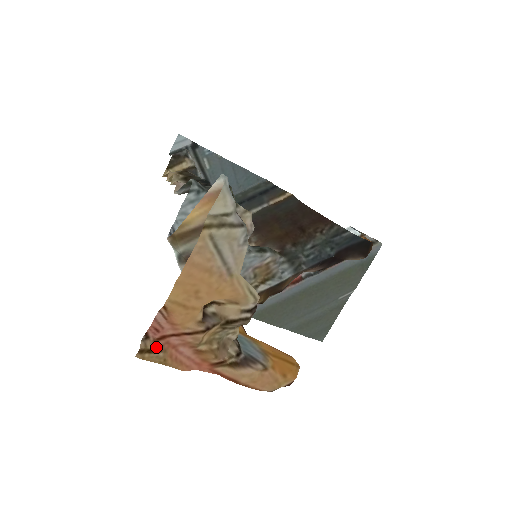
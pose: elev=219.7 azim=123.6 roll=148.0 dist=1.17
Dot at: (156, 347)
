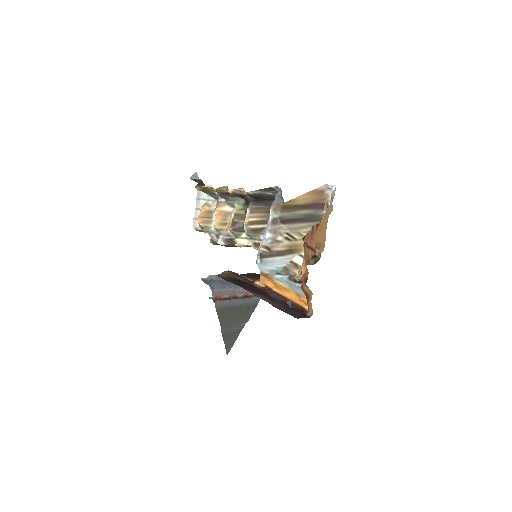
Dot at: (305, 247)
